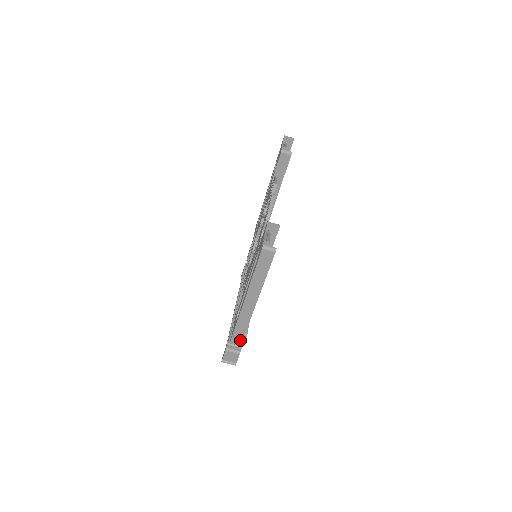
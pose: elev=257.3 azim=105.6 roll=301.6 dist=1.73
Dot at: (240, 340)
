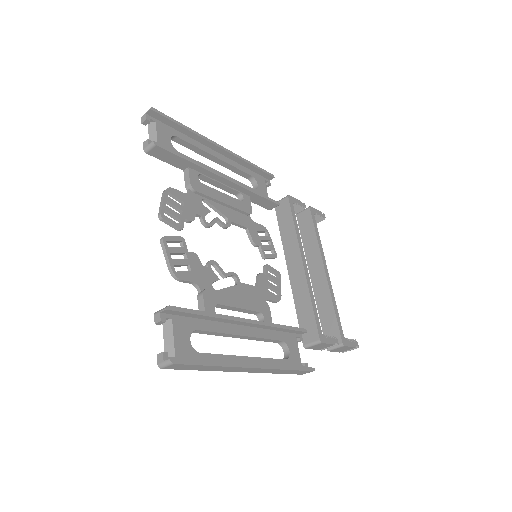
Dot at: (304, 371)
